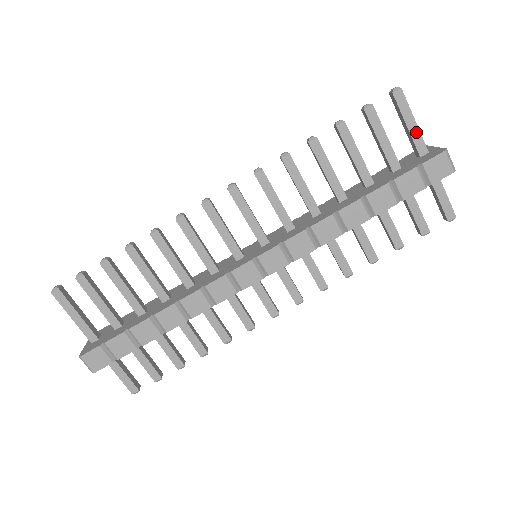
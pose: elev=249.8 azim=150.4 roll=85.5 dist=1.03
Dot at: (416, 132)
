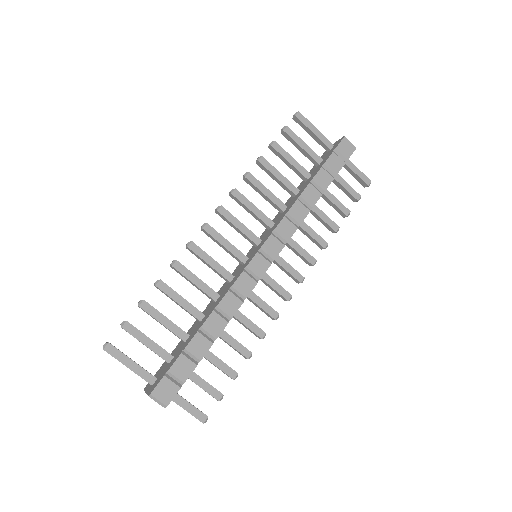
Dot at: (320, 135)
